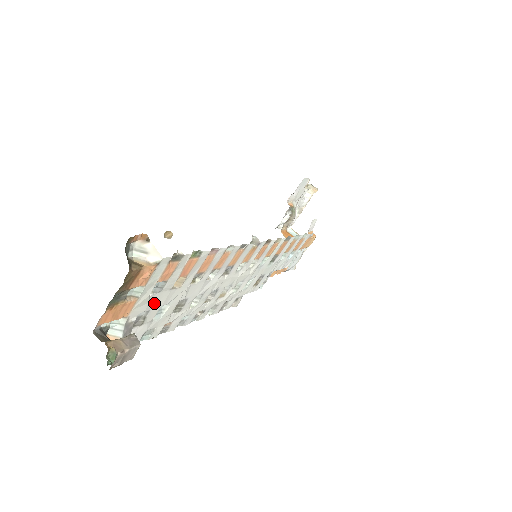
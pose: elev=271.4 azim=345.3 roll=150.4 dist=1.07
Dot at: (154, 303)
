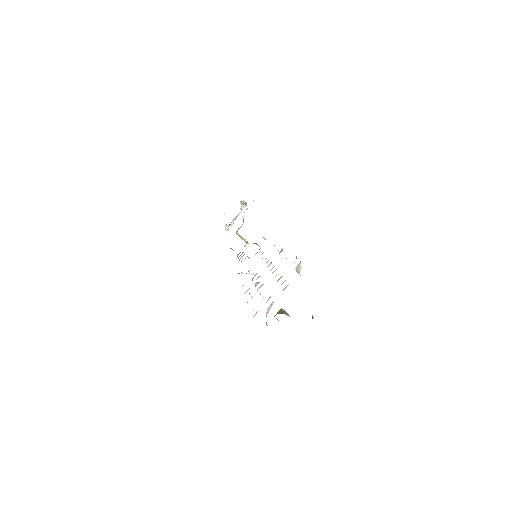
Dot at: occluded
